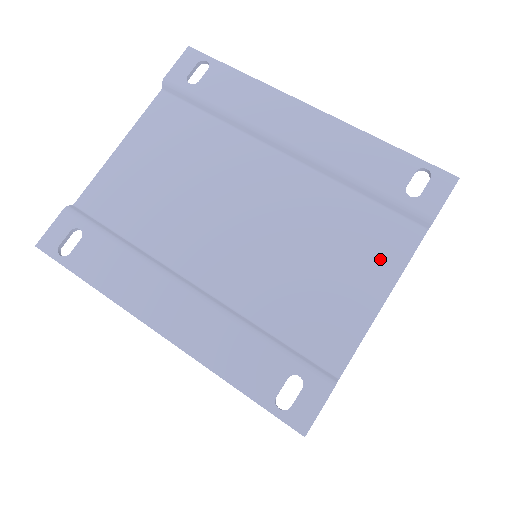
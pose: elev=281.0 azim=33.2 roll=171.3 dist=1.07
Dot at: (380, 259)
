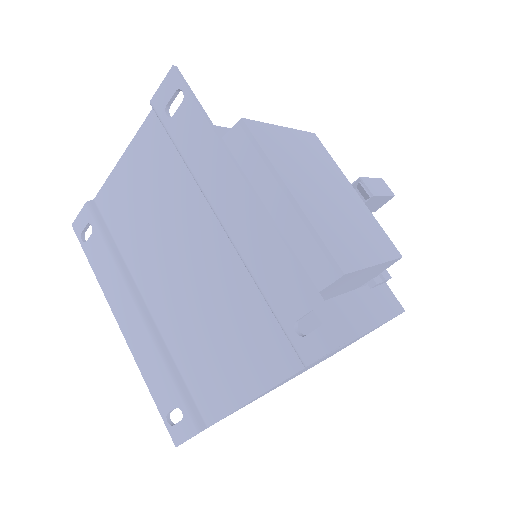
Dot at: (260, 366)
